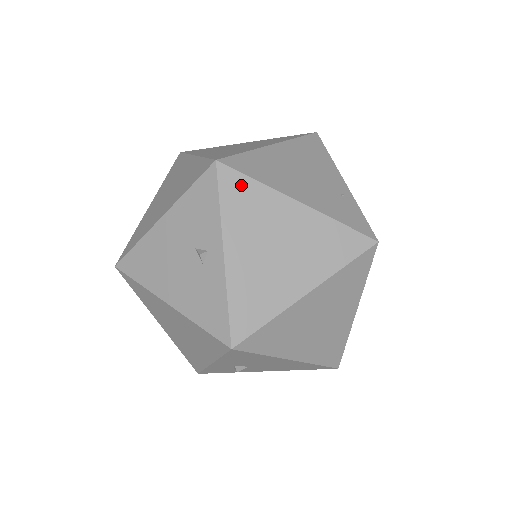
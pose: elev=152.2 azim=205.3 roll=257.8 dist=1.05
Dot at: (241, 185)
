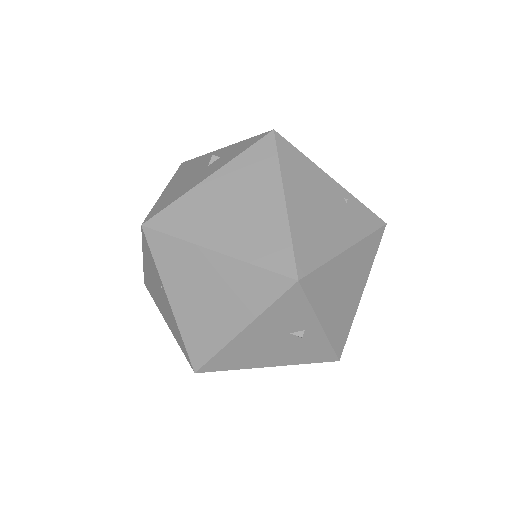
Dot at: (317, 278)
